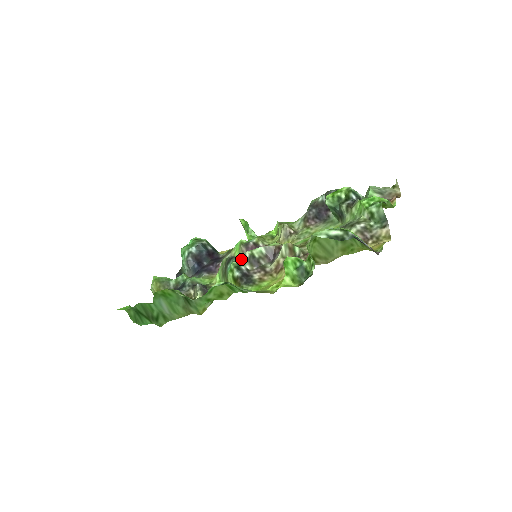
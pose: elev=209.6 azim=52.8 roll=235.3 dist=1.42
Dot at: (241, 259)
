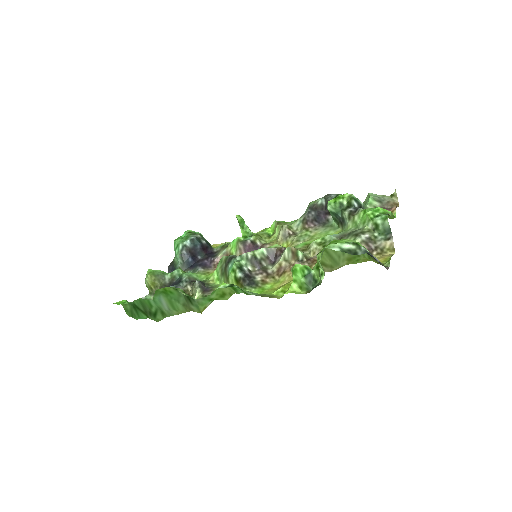
Dot at: (243, 259)
